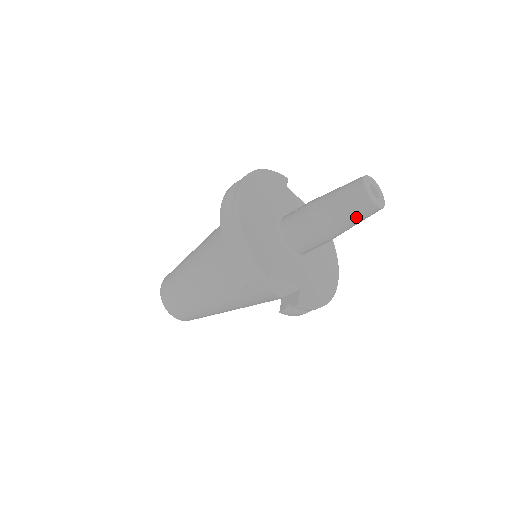
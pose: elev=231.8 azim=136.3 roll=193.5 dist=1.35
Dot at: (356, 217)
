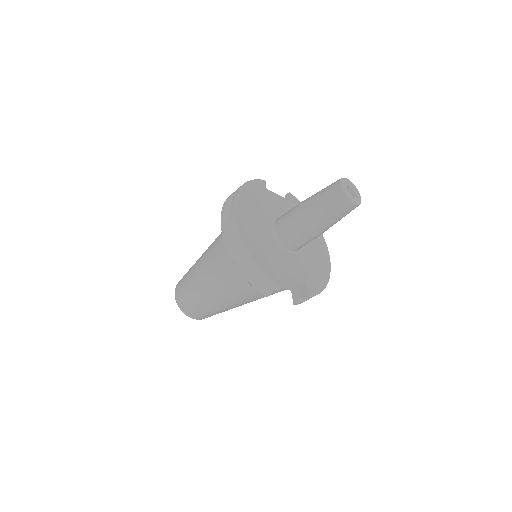
Dot at: (341, 216)
